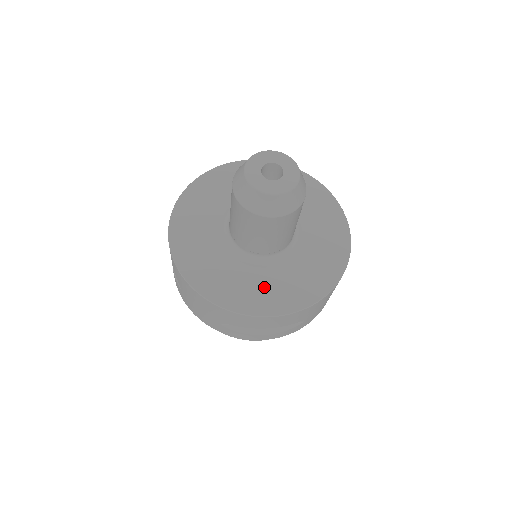
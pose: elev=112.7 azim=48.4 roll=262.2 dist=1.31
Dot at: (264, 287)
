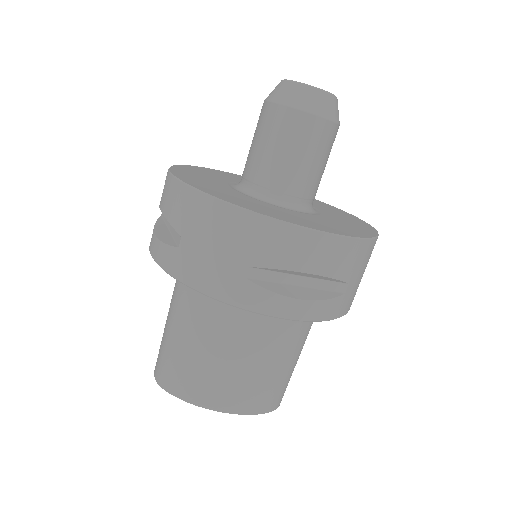
Dot at: (305, 218)
